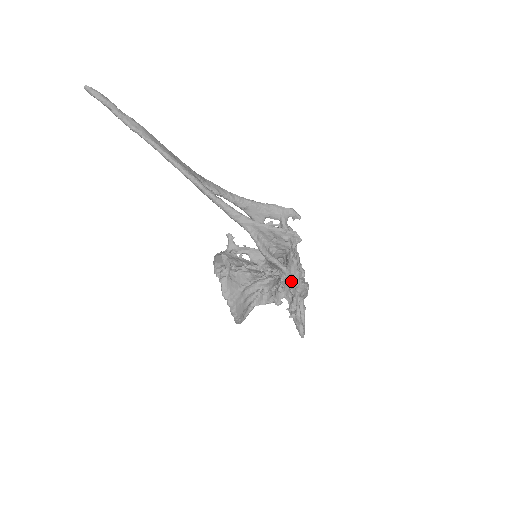
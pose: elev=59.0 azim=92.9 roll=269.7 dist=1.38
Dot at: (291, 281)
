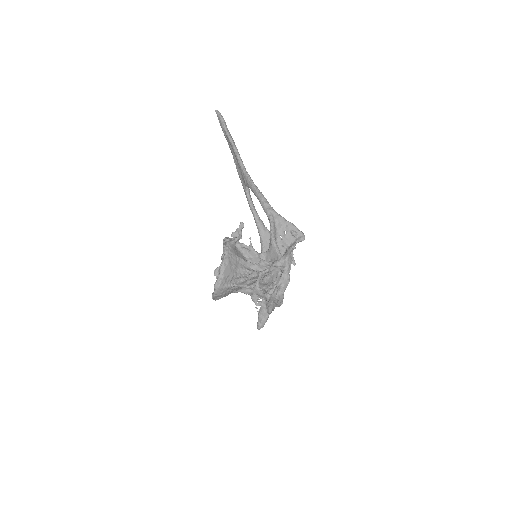
Dot at: (281, 267)
